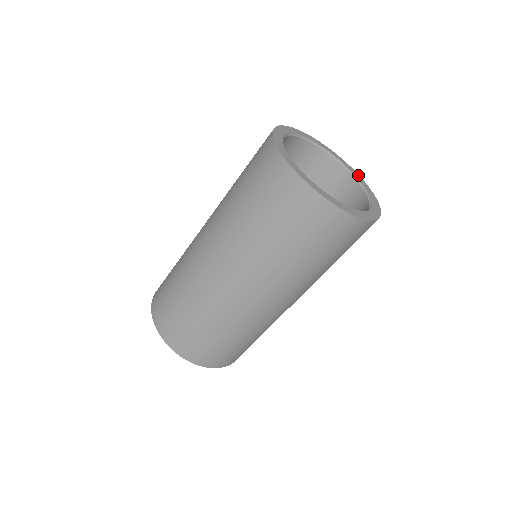
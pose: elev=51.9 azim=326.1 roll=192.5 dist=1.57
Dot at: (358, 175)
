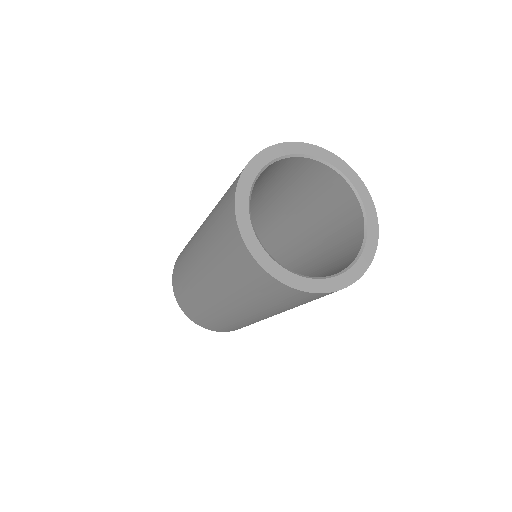
Dot at: (362, 185)
